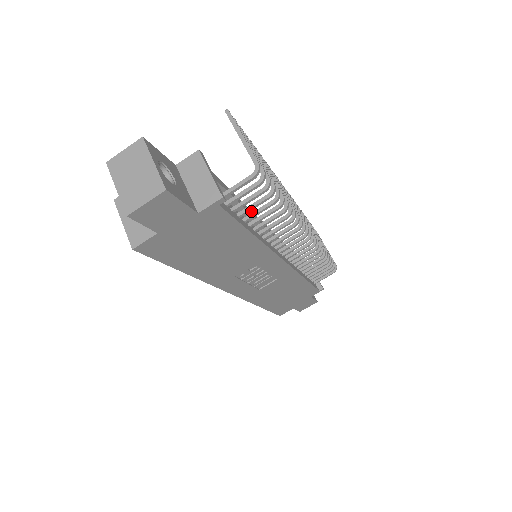
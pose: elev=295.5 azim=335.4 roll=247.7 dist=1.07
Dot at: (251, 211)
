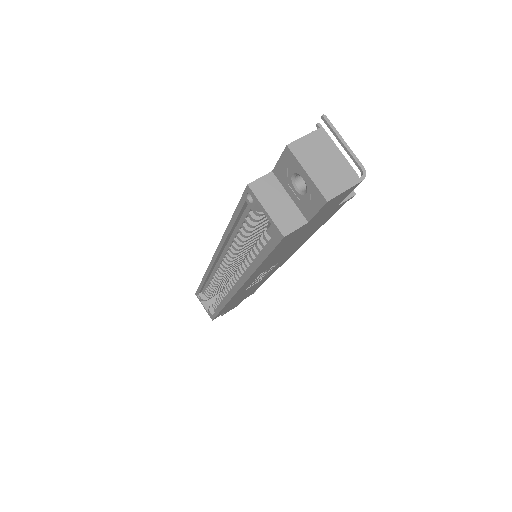
Dot at: occluded
